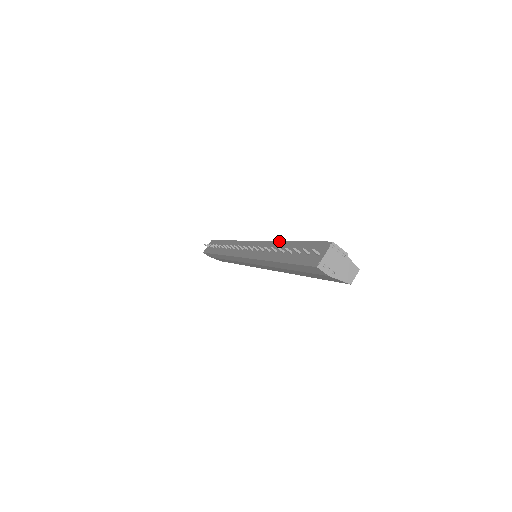
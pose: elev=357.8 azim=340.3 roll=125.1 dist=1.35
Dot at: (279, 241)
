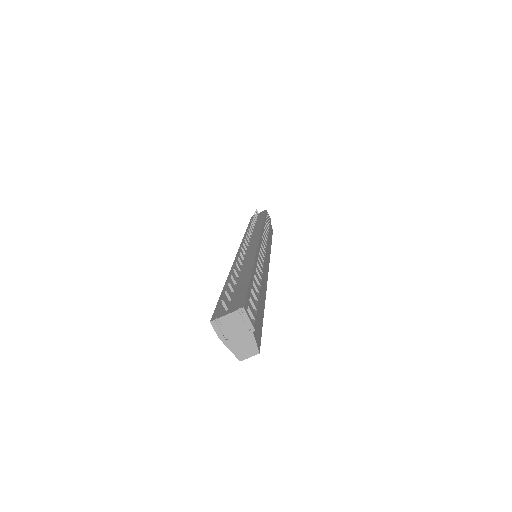
Dot at: (253, 261)
